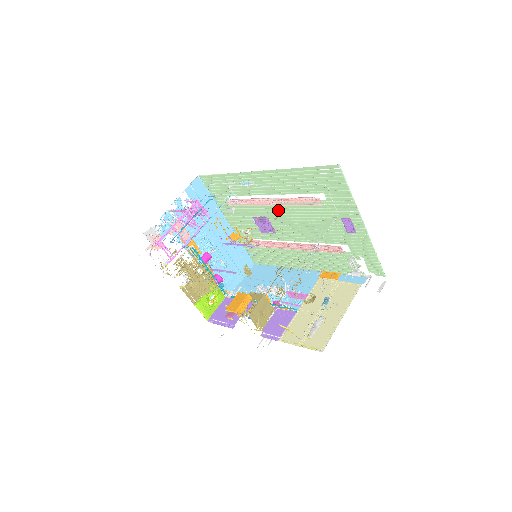
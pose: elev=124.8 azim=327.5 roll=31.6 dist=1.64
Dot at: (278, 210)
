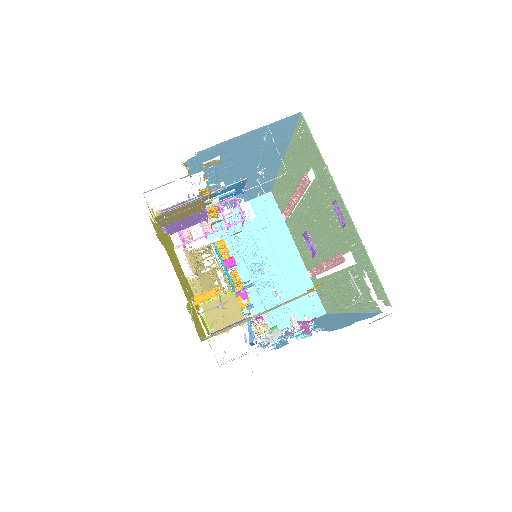
Dot at: (306, 215)
